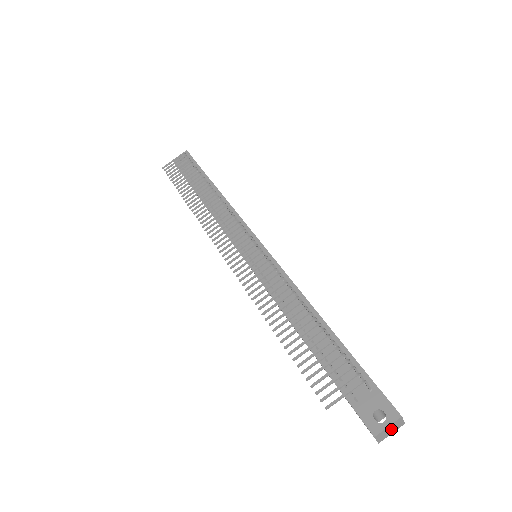
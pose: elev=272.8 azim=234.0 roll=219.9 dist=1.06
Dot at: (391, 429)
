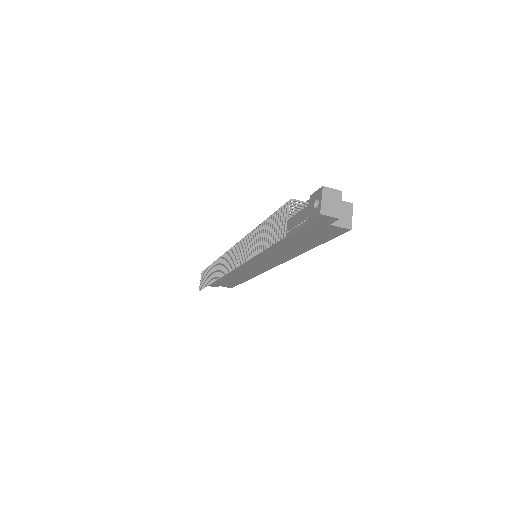
Dot at: (331, 201)
